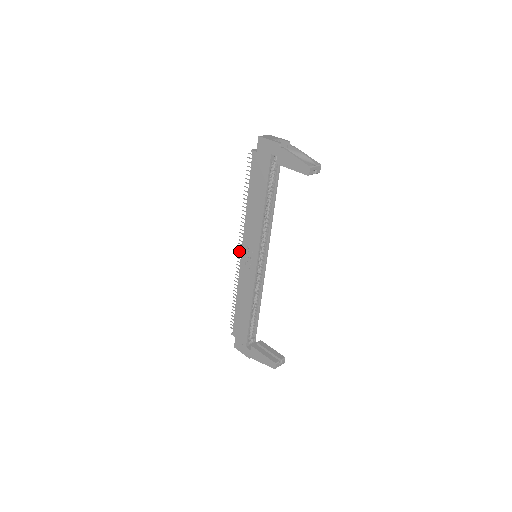
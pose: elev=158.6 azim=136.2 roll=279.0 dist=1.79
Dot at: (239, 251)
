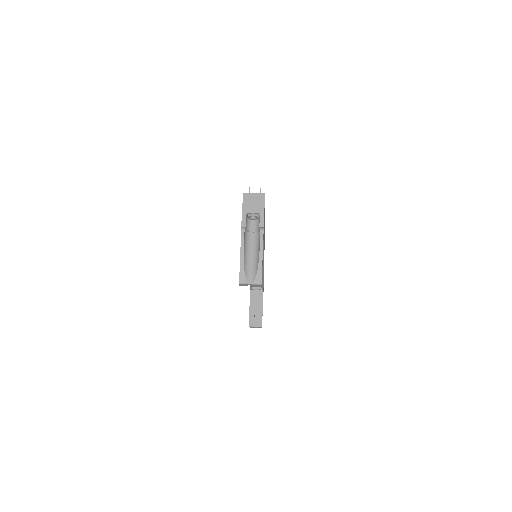
Dot at: occluded
